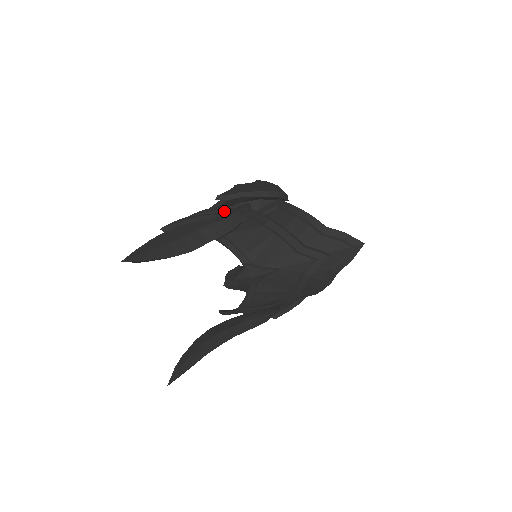
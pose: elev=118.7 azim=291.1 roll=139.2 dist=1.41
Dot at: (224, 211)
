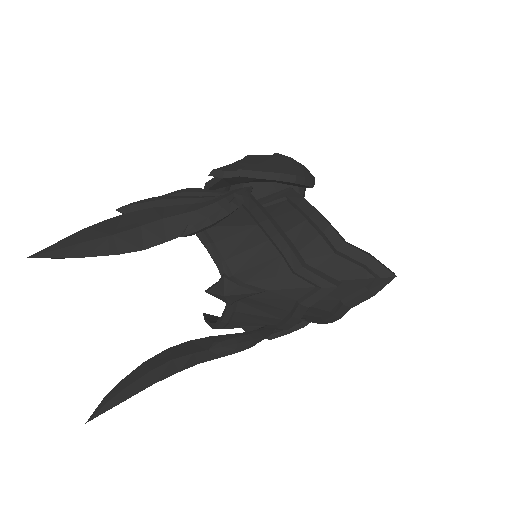
Dot at: (211, 194)
